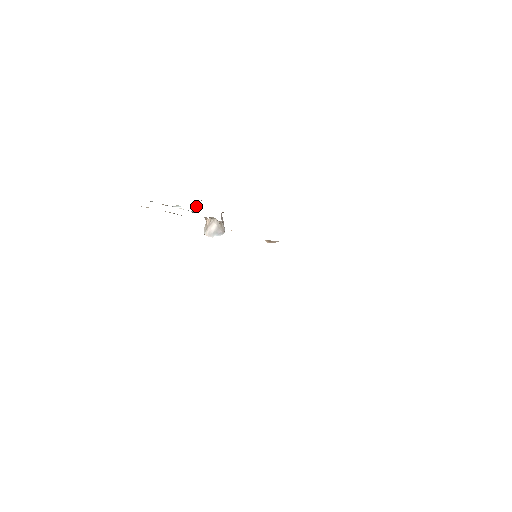
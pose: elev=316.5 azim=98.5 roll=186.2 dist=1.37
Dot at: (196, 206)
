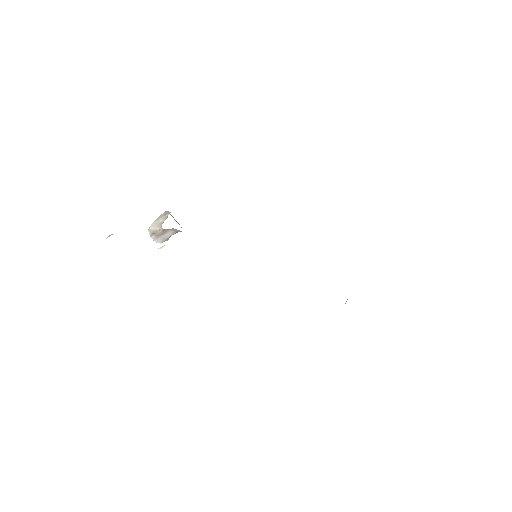
Dot at: occluded
